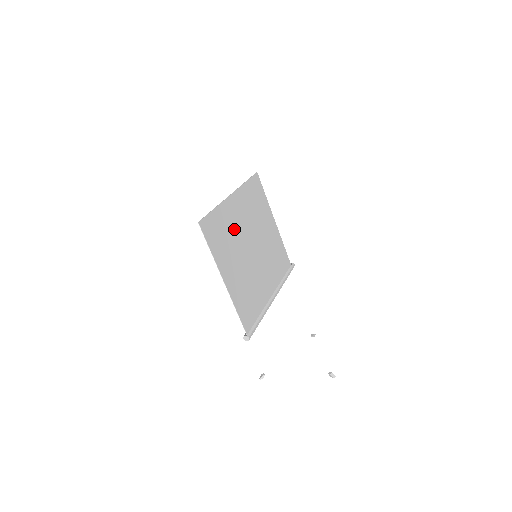
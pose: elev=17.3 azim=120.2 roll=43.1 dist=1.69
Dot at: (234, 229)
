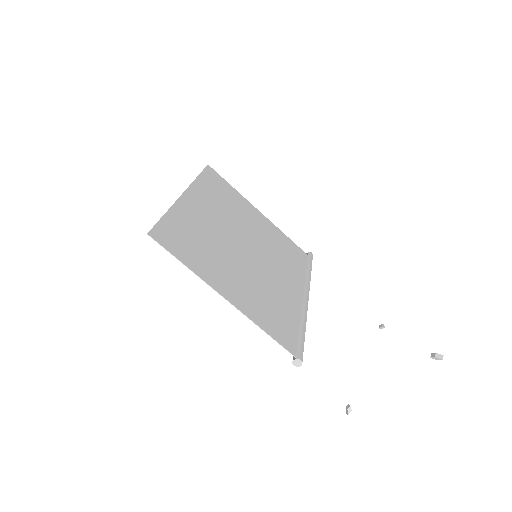
Dot at: (208, 232)
